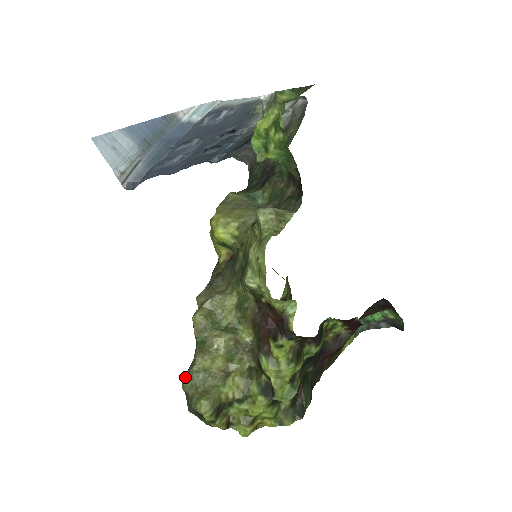
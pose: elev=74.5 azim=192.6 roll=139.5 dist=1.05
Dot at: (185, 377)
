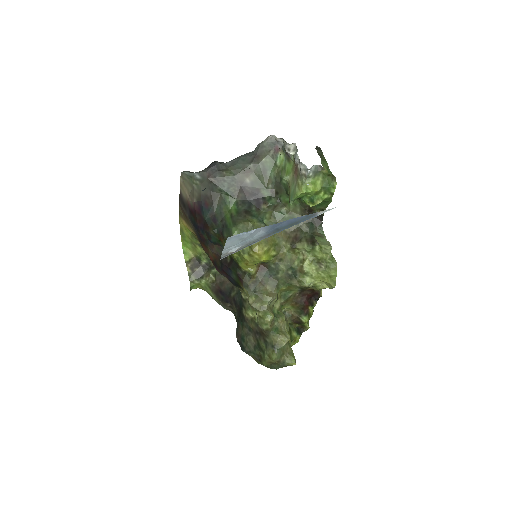
Dot at: (277, 354)
